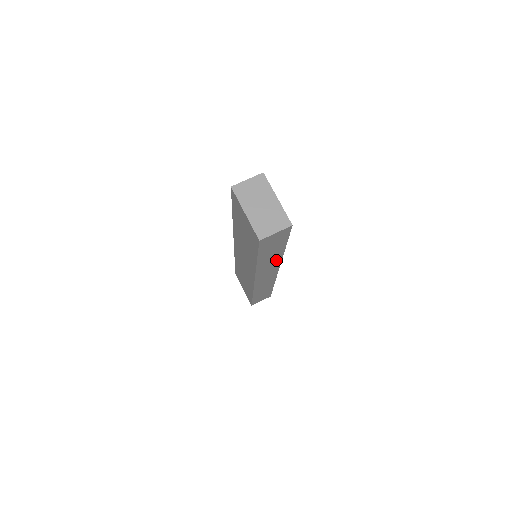
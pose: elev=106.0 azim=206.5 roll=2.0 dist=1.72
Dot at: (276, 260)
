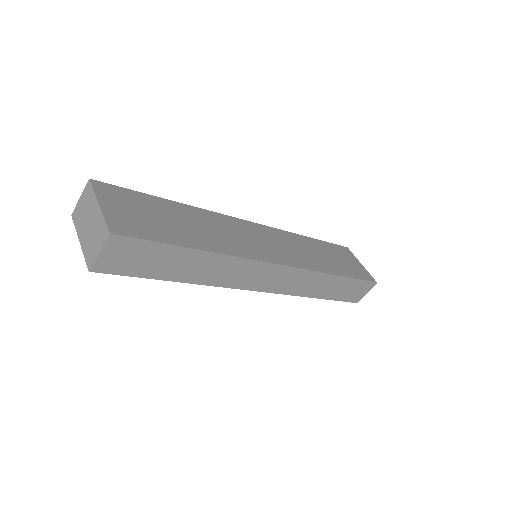
Dot at: (227, 263)
